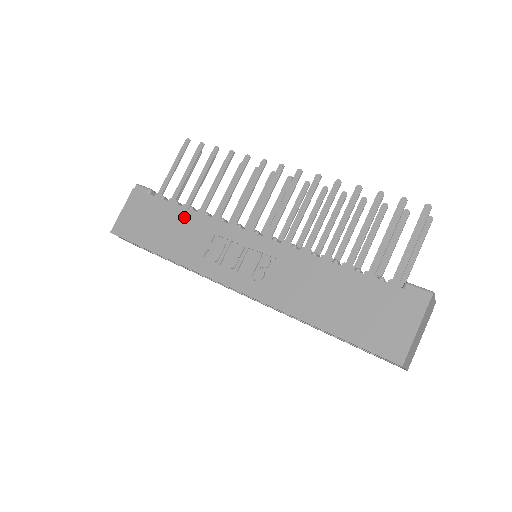
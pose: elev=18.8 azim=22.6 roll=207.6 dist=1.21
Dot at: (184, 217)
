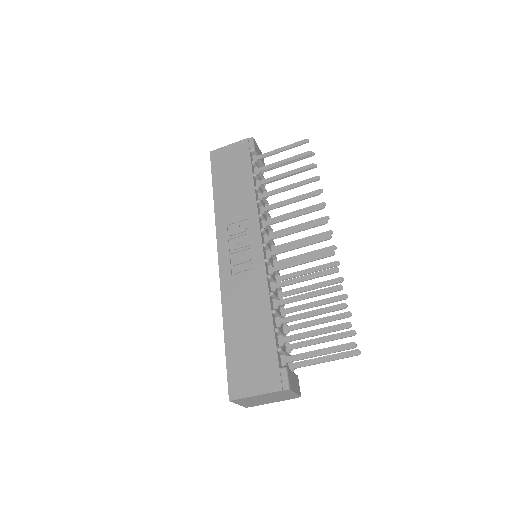
Dot at: (247, 189)
